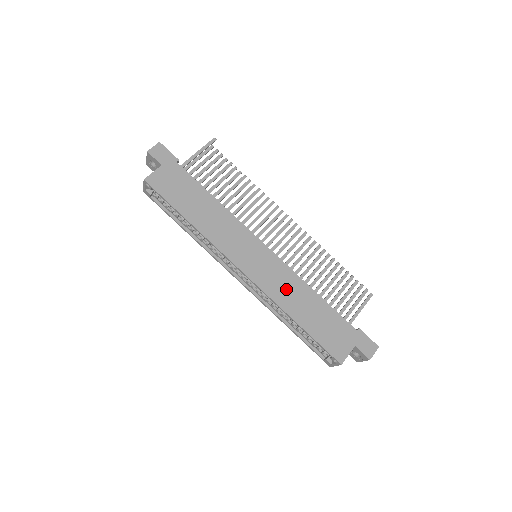
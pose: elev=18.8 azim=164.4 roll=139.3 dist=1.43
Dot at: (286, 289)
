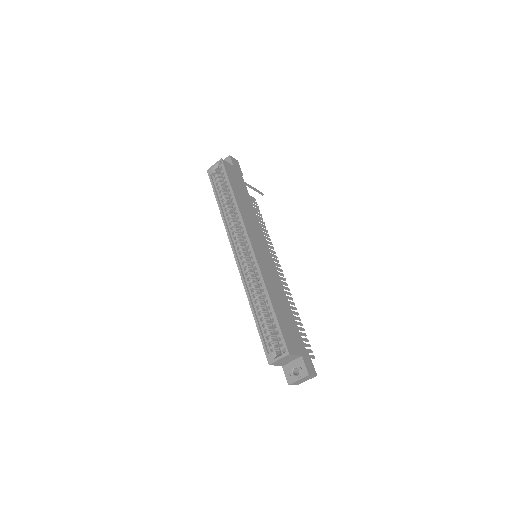
Dot at: (272, 280)
